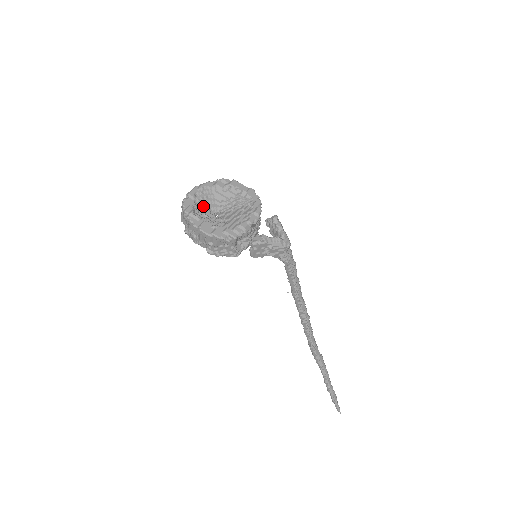
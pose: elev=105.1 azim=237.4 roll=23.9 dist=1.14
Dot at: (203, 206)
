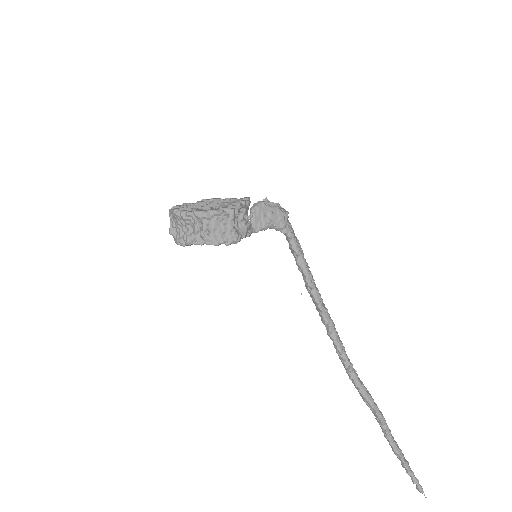
Dot at: occluded
